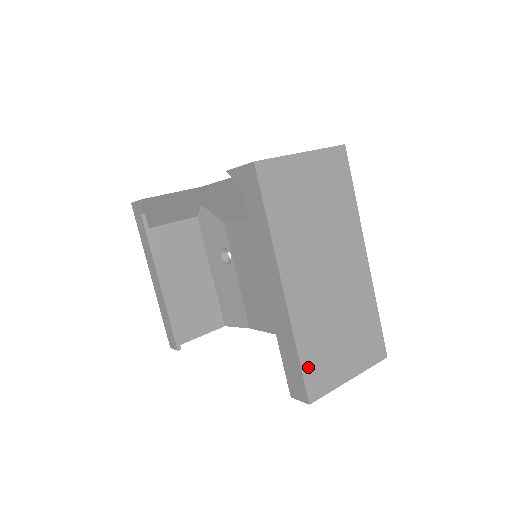
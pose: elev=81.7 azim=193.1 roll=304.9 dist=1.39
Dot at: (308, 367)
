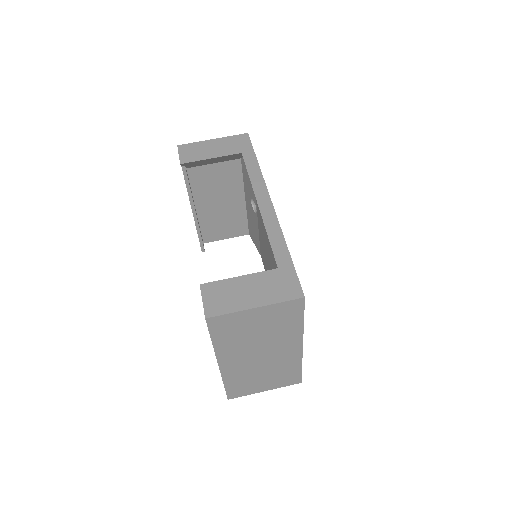
Dot at: (231, 389)
